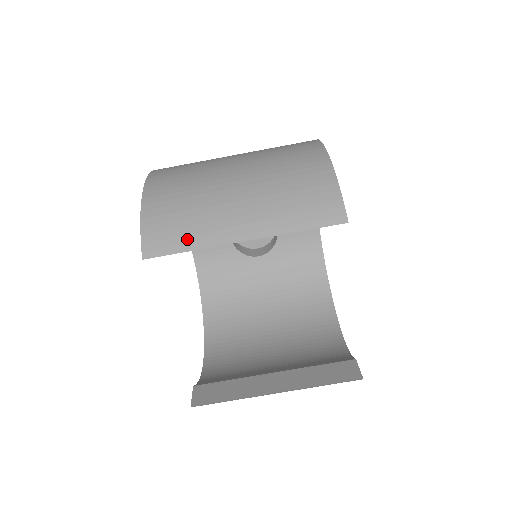
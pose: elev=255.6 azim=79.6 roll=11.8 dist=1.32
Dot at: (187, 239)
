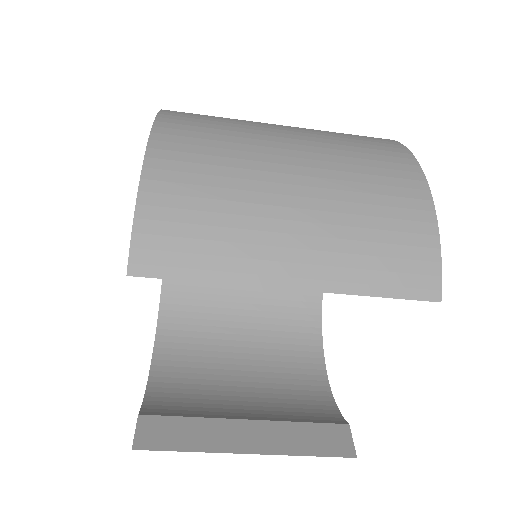
Dot at: (205, 262)
